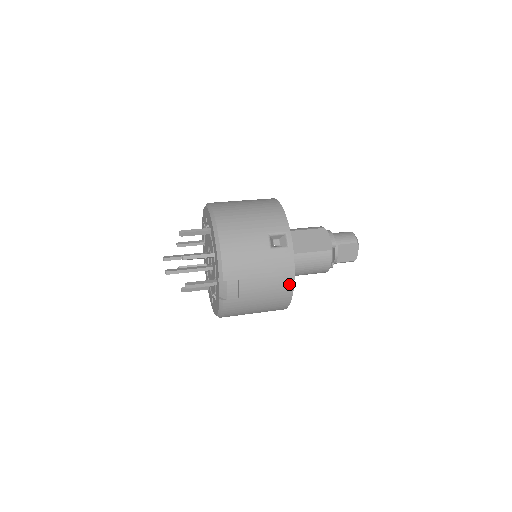
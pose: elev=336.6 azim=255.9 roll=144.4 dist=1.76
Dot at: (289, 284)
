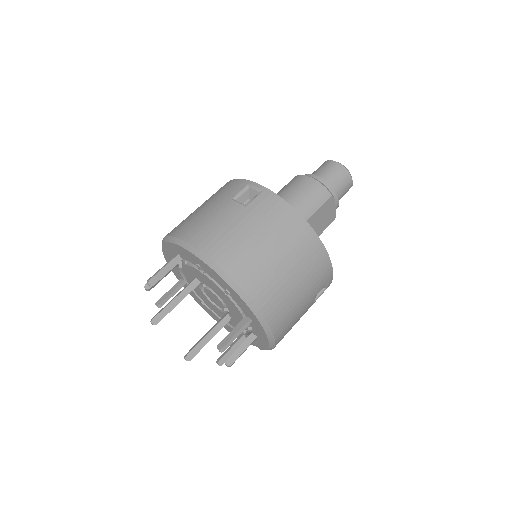
Dot at: occluded
